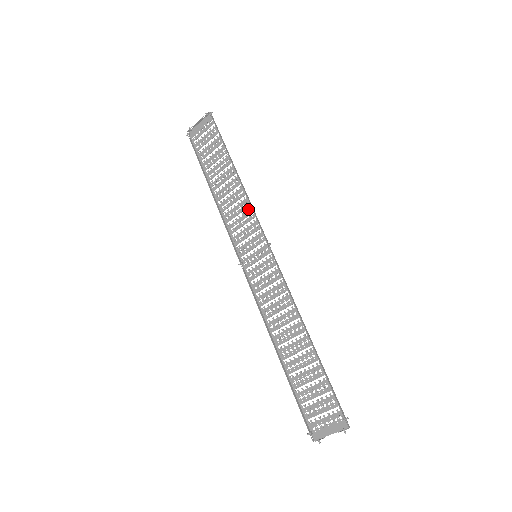
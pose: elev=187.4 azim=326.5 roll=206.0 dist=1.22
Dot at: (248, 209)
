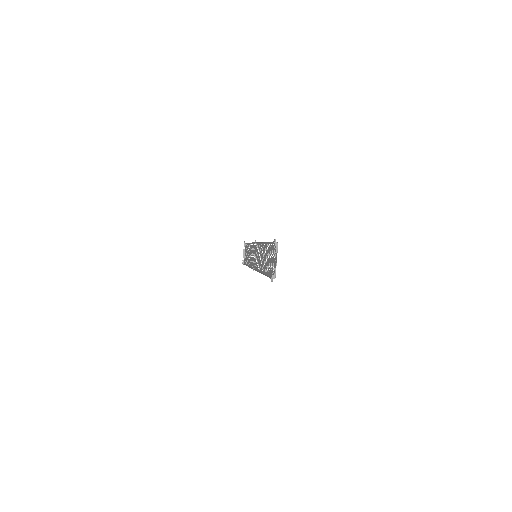
Dot at: (253, 247)
